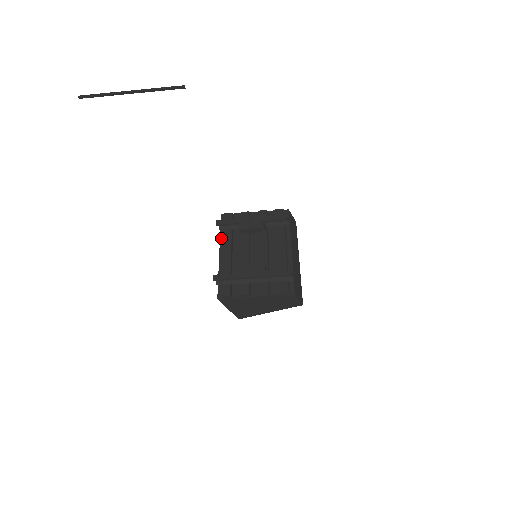
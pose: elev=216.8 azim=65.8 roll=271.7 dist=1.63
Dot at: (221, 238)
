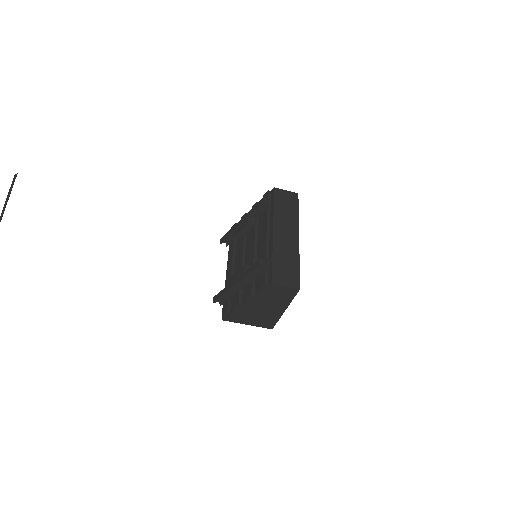
Dot at: occluded
